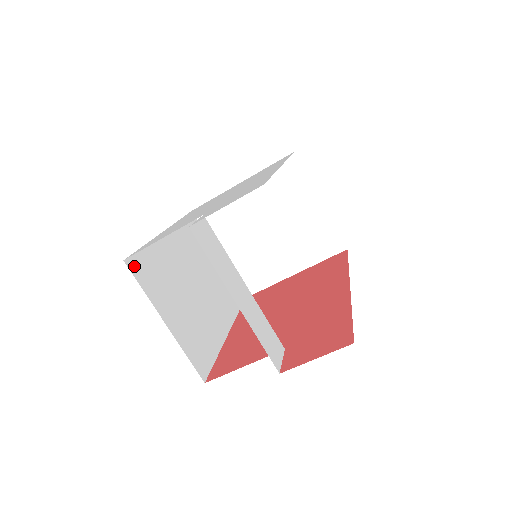
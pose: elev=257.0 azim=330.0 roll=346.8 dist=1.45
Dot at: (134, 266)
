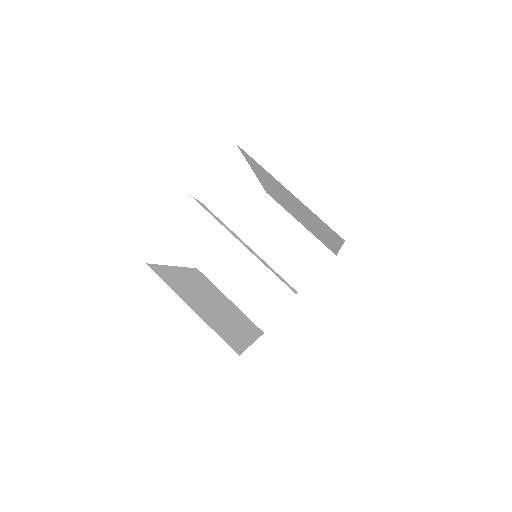
Dot at: (155, 270)
